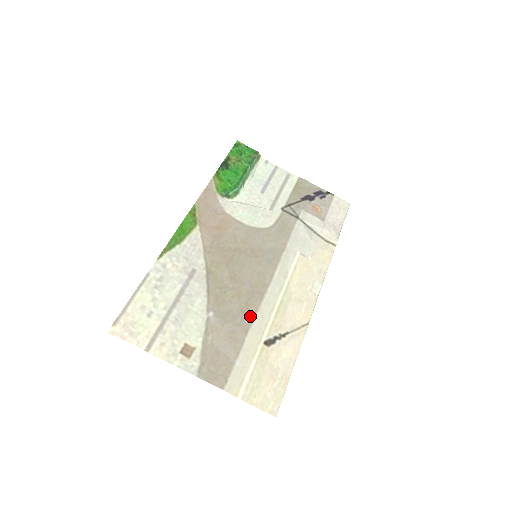
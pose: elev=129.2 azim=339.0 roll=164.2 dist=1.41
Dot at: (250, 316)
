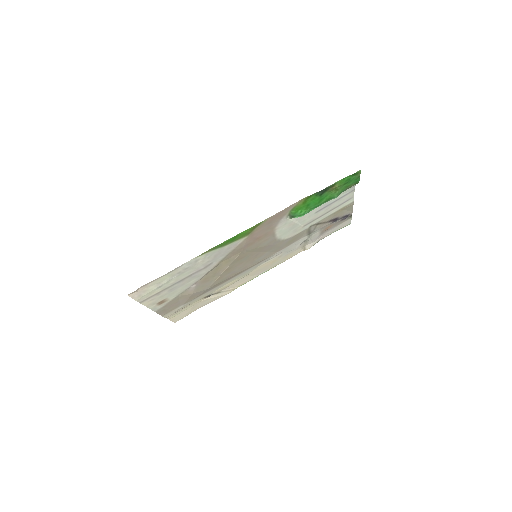
Dot at: (213, 288)
